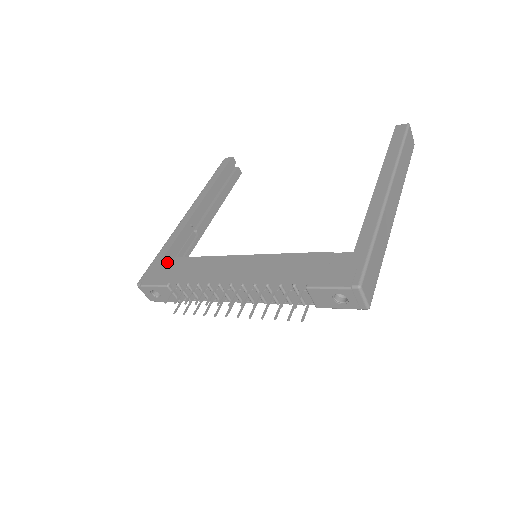
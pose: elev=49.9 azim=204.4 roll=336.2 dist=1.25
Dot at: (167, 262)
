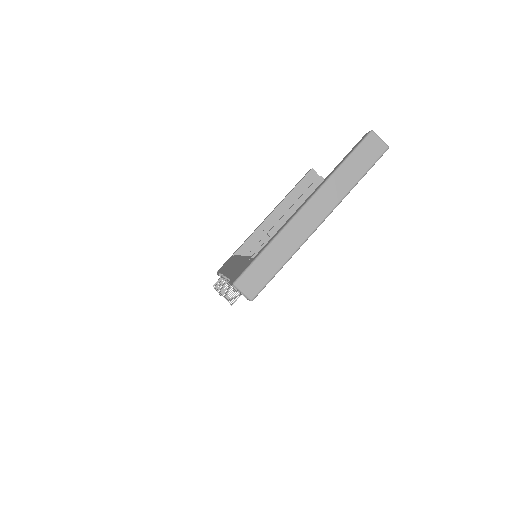
Dot at: occluded
